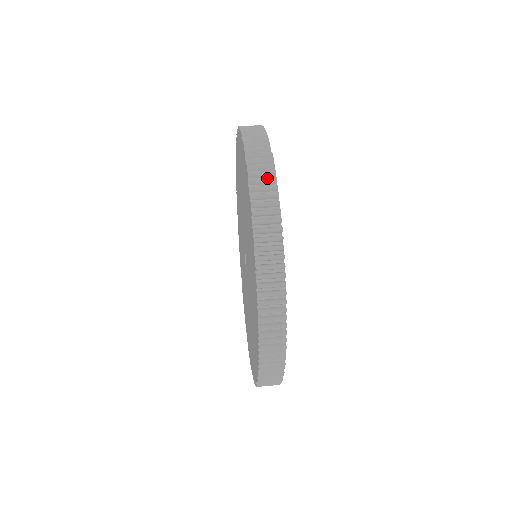
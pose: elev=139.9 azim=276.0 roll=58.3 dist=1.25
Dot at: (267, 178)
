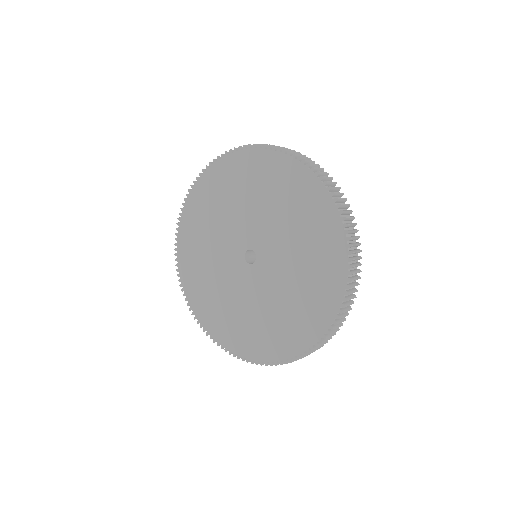
Dot at: occluded
